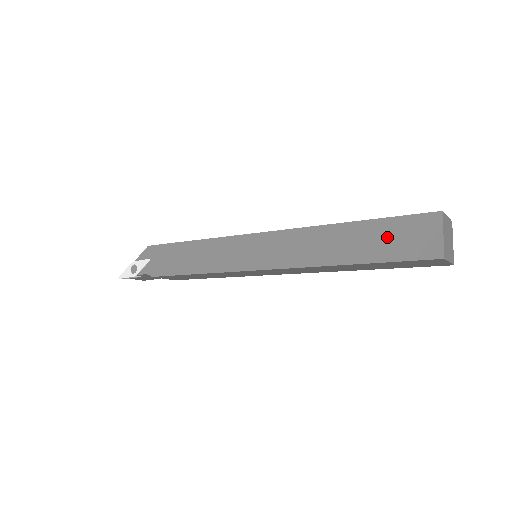
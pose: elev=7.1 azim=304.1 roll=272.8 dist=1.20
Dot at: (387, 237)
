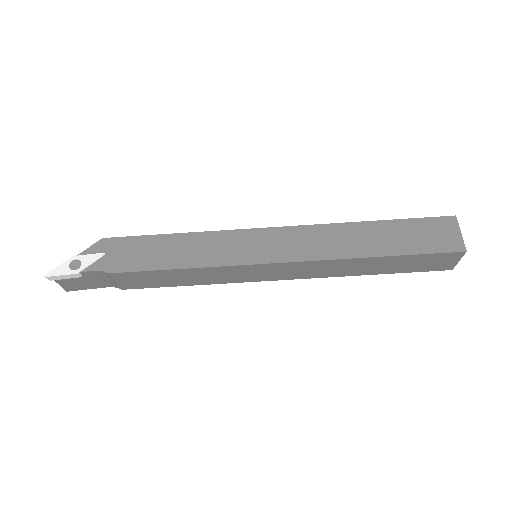
Dot at: (412, 234)
